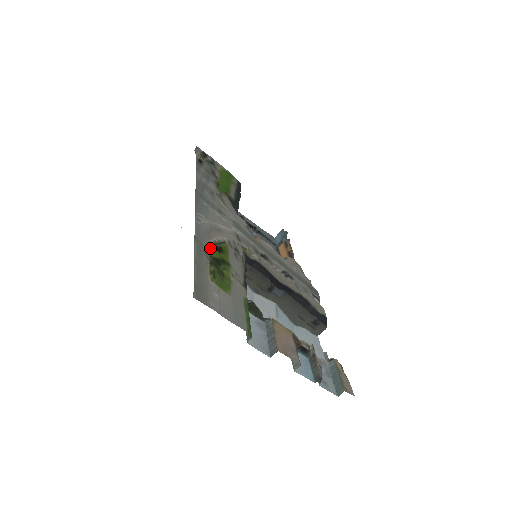
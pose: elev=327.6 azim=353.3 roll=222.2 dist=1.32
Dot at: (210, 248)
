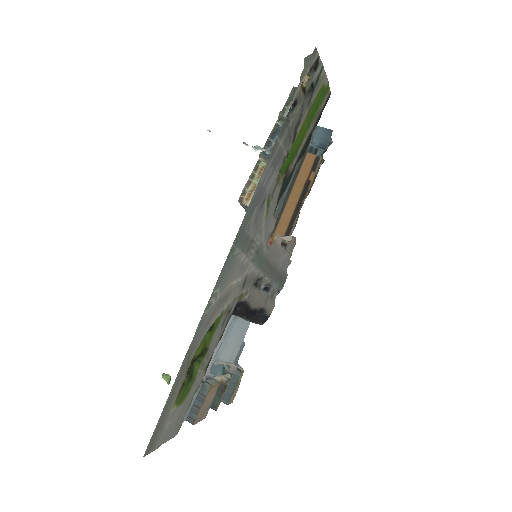
Dot at: (198, 343)
